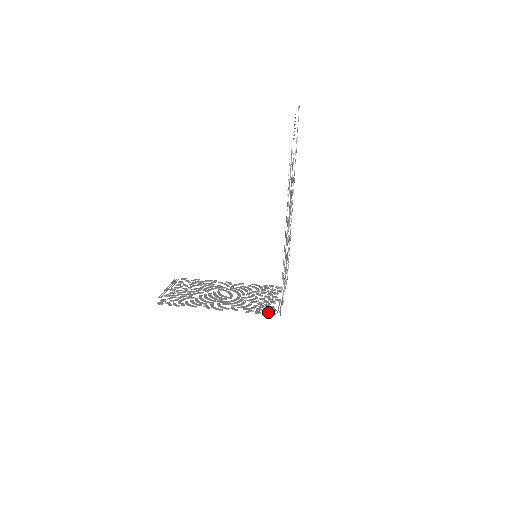
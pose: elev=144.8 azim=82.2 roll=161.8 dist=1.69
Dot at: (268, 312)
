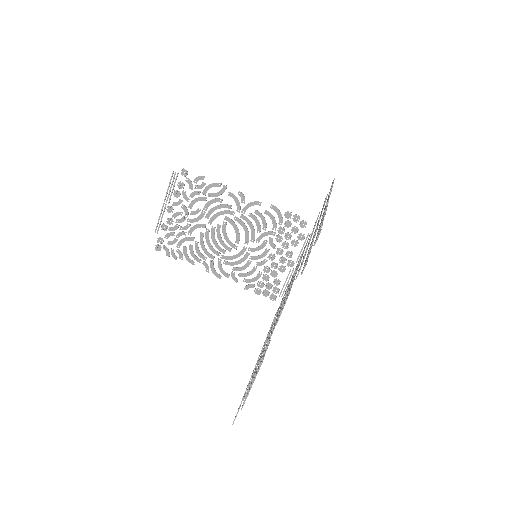
Dot at: occluded
